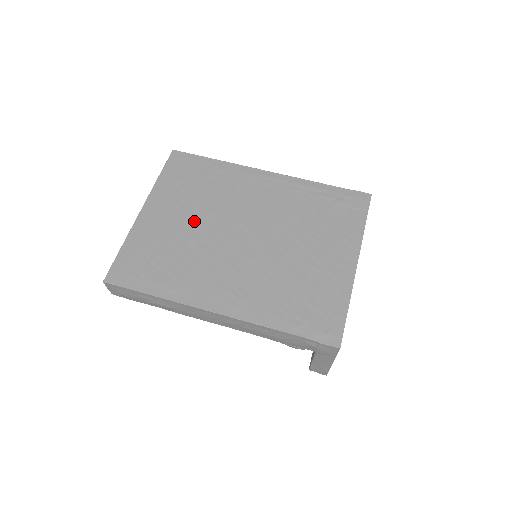
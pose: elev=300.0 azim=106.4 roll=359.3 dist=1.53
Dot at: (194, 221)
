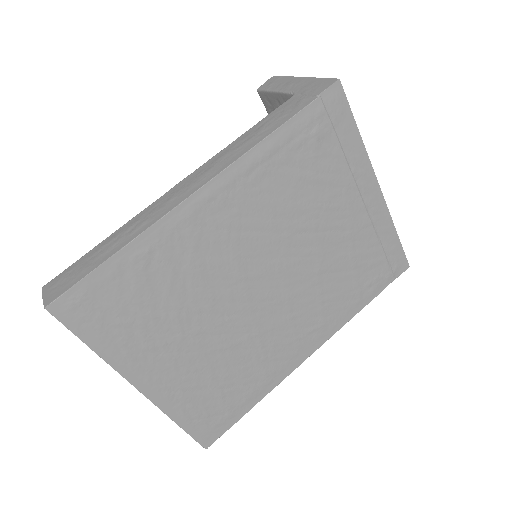
Dot at: (205, 333)
